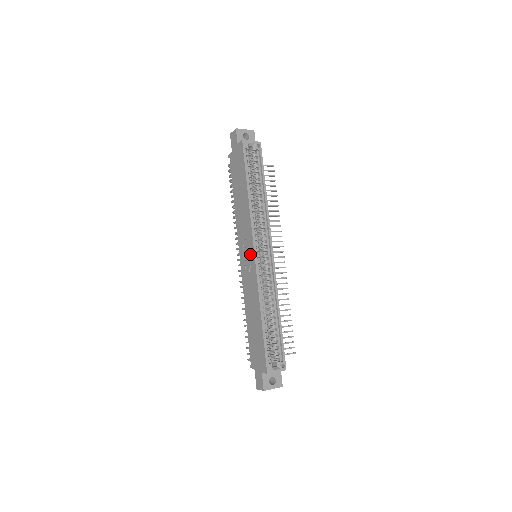
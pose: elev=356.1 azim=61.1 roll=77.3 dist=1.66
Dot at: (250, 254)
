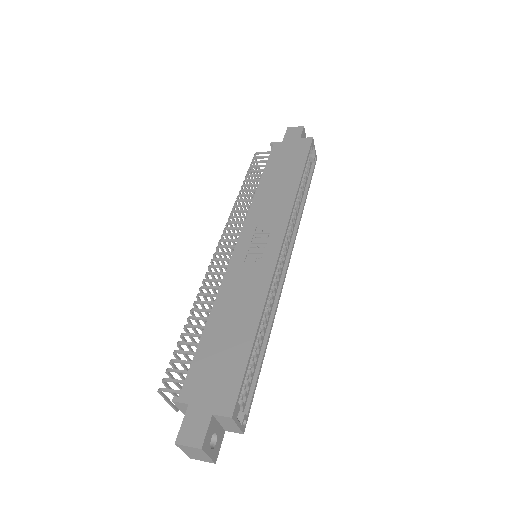
Dot at: (270, 242)
